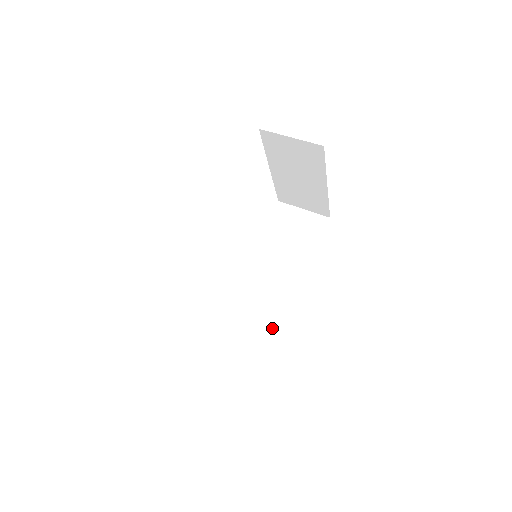
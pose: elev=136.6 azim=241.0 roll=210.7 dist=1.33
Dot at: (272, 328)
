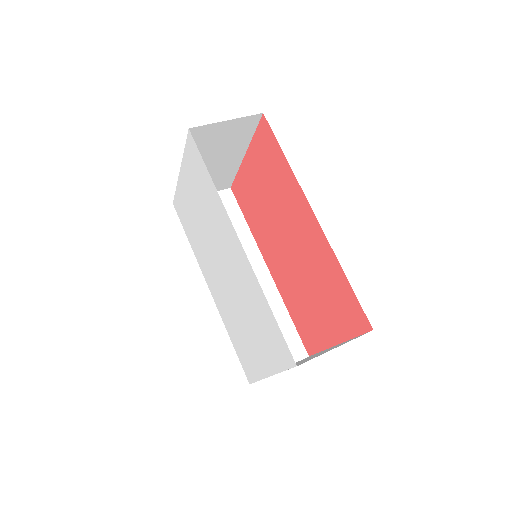
Dot at: (283, 310)
